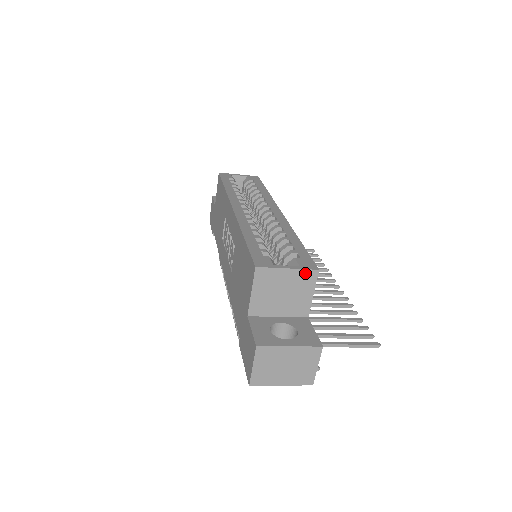
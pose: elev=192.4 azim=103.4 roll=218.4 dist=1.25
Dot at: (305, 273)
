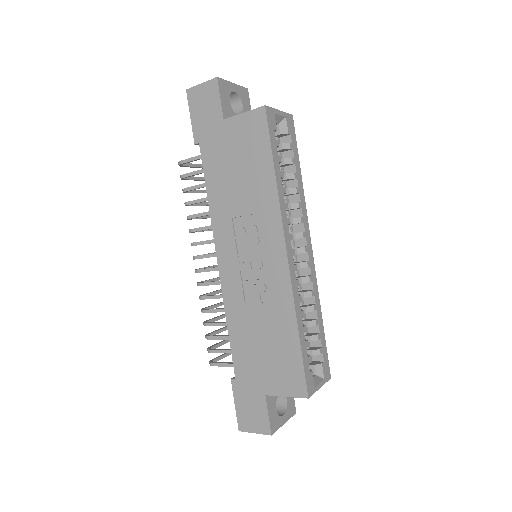
Dot at: (323, 382)
